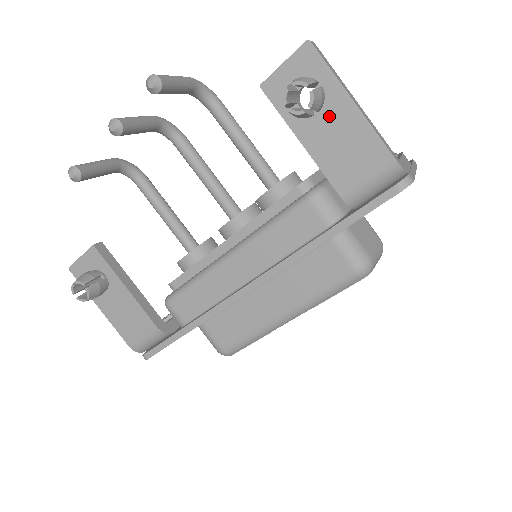
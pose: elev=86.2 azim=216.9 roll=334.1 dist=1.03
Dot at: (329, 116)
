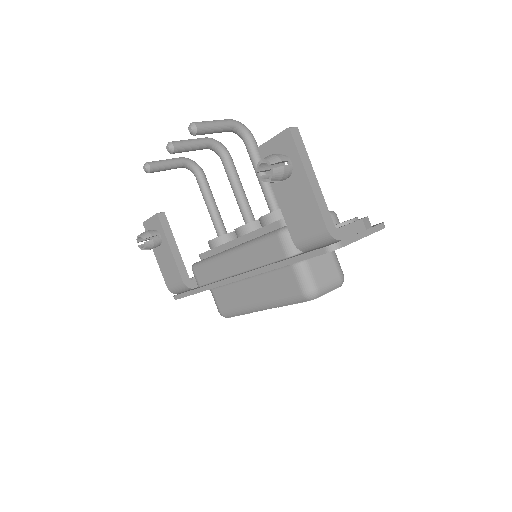
Dot at: (293, 184)
